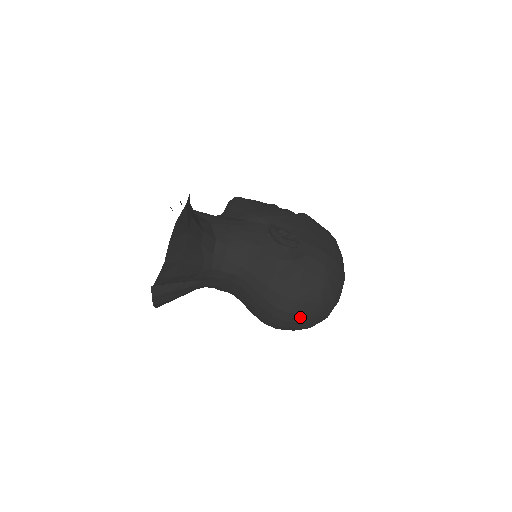
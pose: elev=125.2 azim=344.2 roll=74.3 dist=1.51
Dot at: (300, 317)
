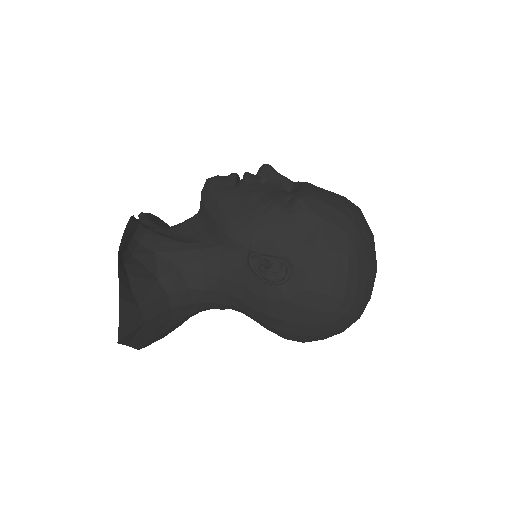
Dot at: occluded
